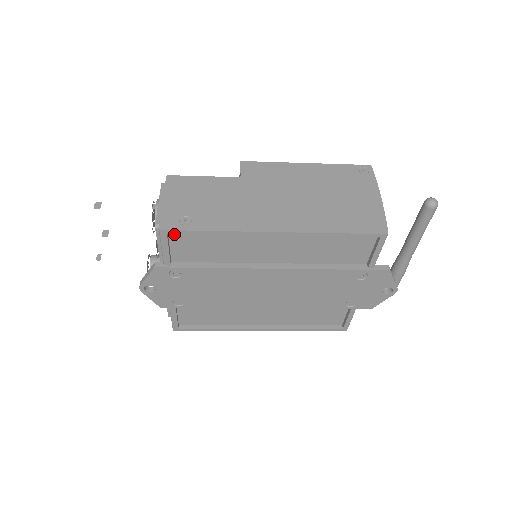
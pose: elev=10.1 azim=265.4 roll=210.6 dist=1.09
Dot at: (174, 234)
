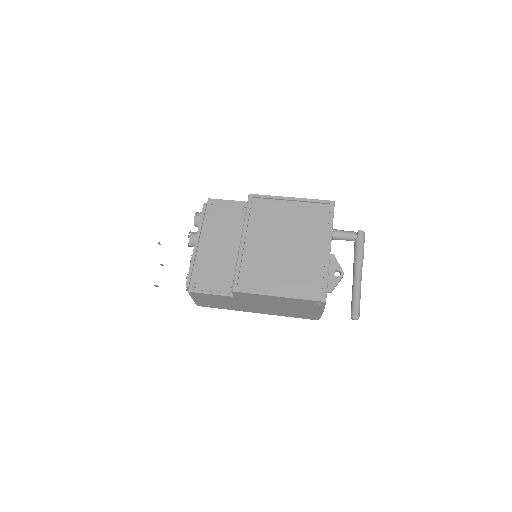
Dot at: occluded
